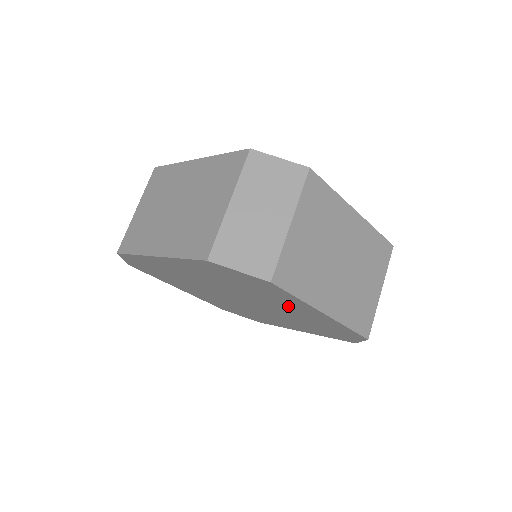
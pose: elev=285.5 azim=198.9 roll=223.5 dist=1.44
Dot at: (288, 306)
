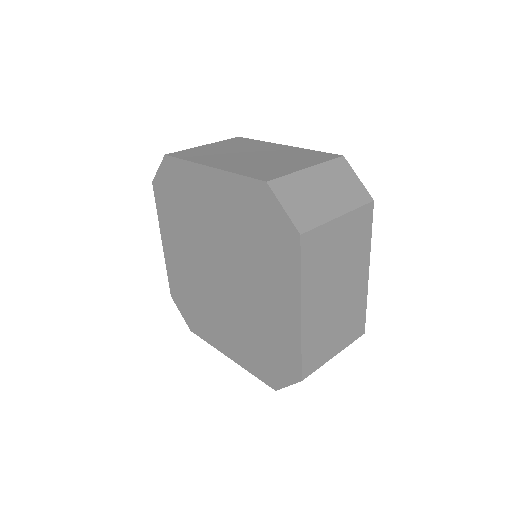
Dot at: (209, 204)
